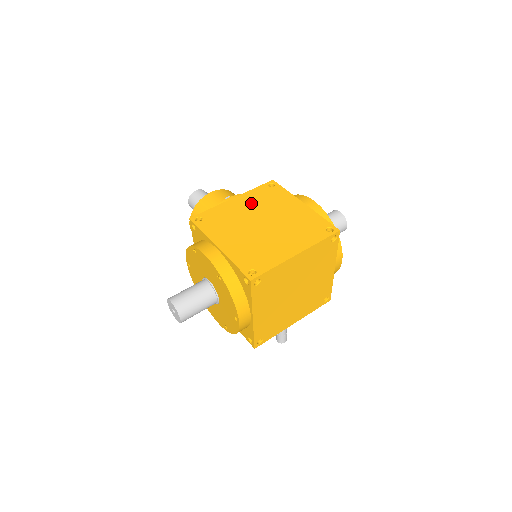
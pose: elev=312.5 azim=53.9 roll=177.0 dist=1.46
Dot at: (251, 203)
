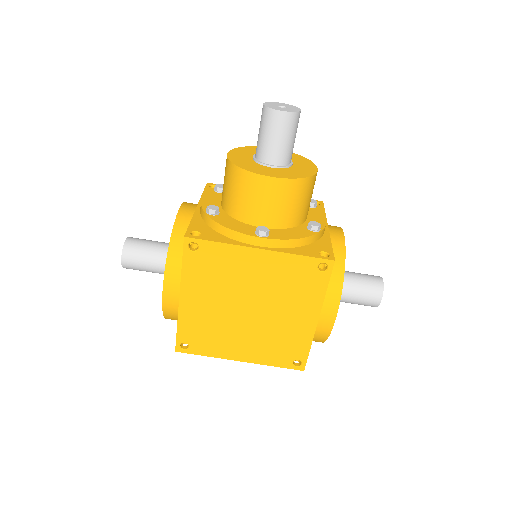
Dot at: (269, 274)
